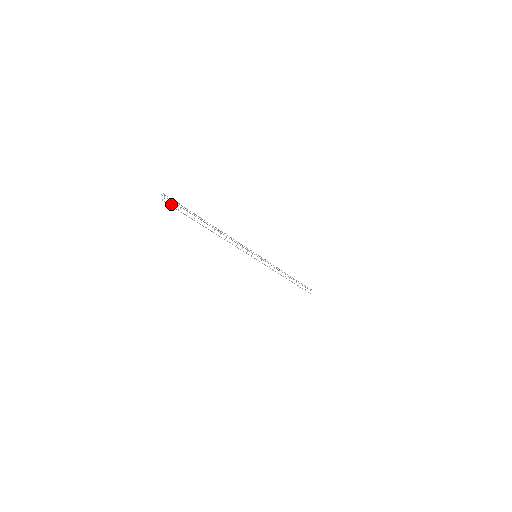
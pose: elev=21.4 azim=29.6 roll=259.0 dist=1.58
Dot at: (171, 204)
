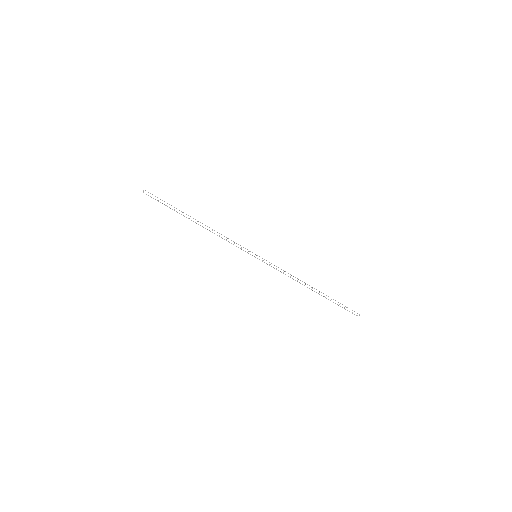
Dot at: occluded
